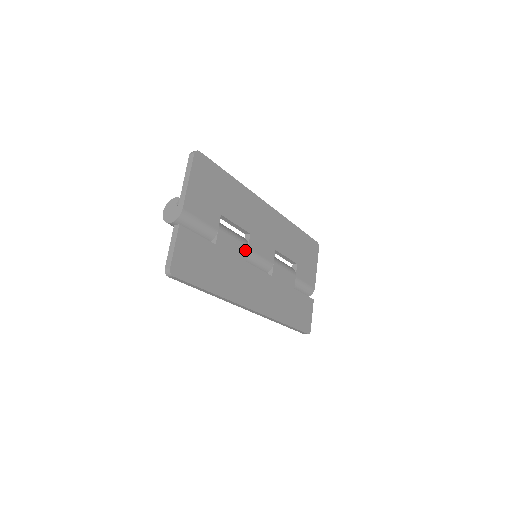
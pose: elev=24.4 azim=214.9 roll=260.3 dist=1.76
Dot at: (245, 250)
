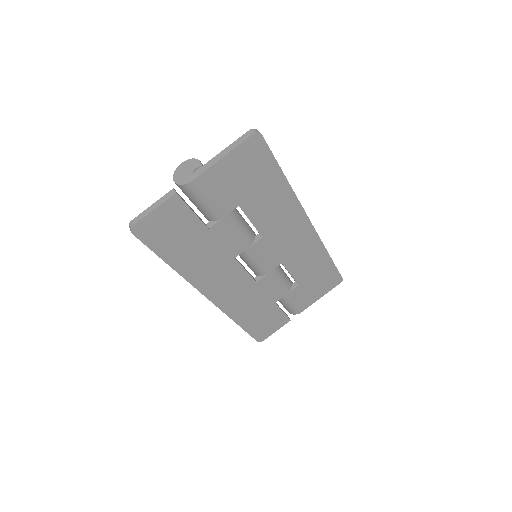
Dot at: (243, 248)
